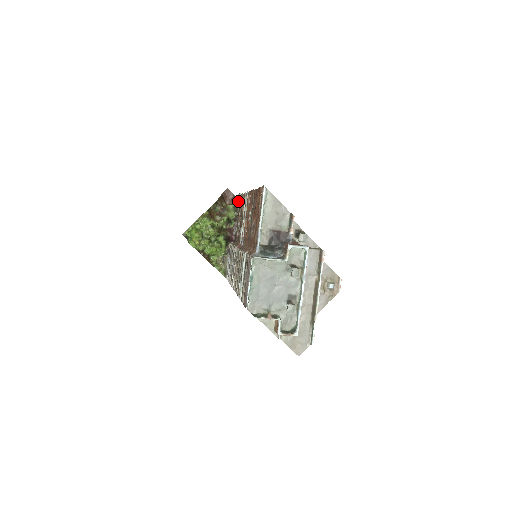
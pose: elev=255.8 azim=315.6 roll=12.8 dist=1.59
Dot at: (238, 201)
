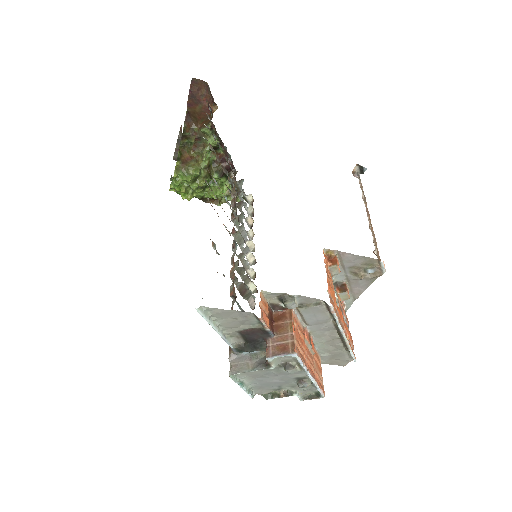
Dot at: (211, 122)
